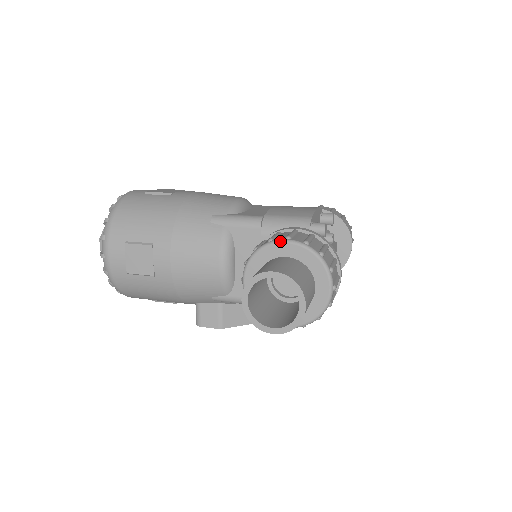
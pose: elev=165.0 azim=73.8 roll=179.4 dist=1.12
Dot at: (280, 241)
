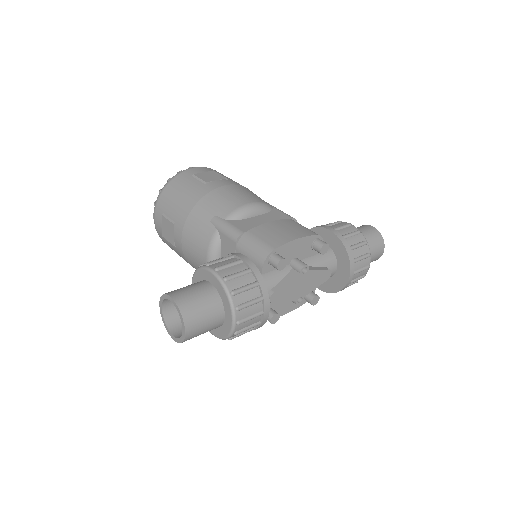
Dot at: (209, 269)
